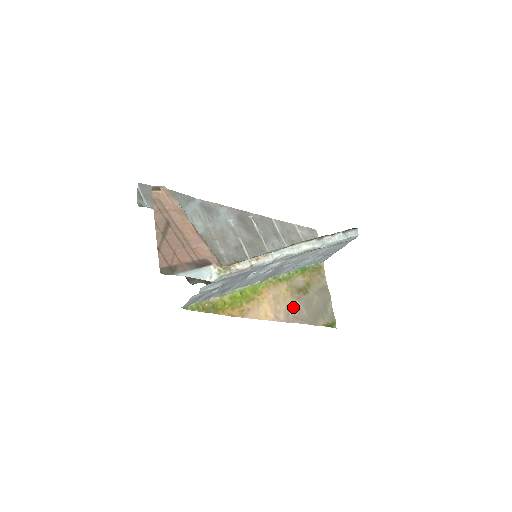
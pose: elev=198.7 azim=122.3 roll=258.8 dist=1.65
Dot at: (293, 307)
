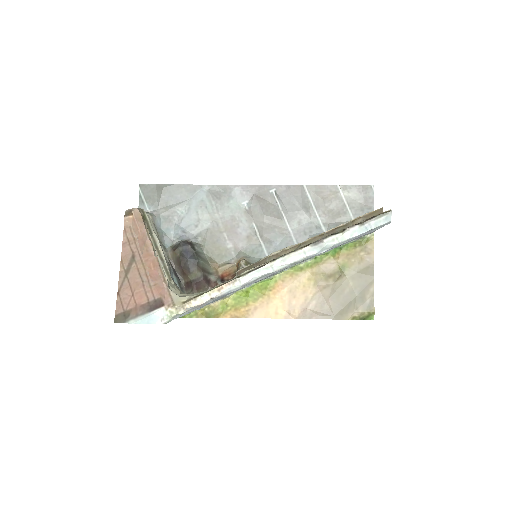
Dot at: (314, 299)
